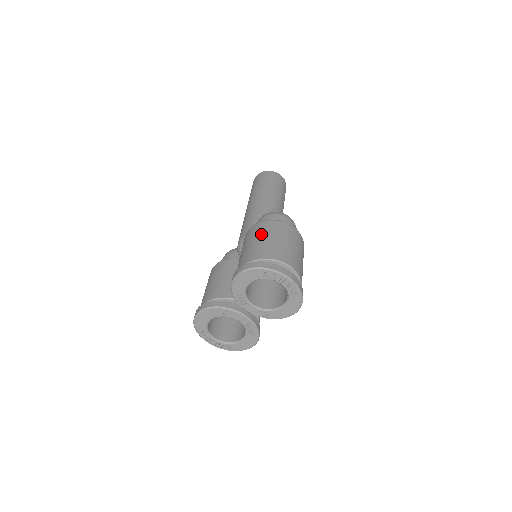
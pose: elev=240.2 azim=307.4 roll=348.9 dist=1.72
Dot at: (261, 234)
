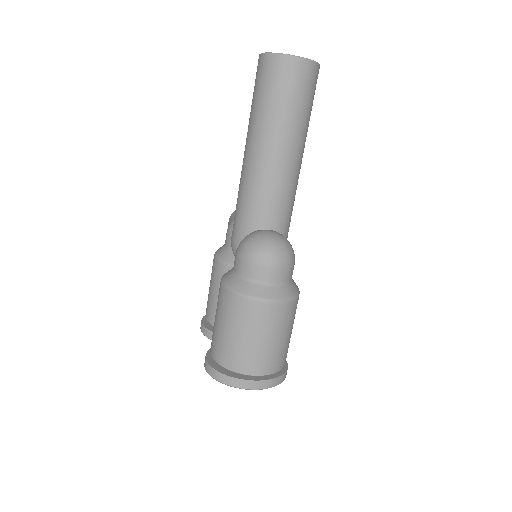
Dot at: (225, 319)
